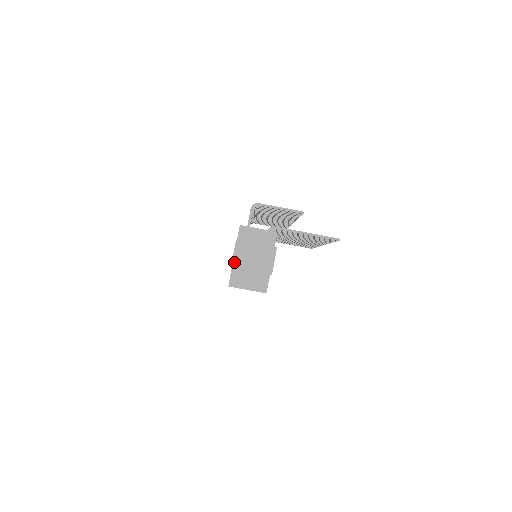
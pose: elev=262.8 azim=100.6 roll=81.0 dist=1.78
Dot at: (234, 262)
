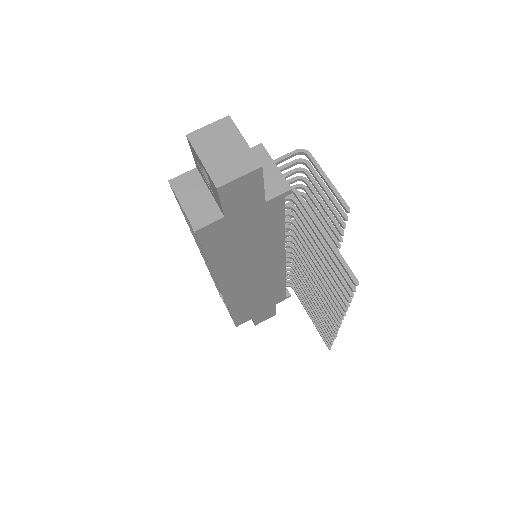
Dot at: (197, 133)
